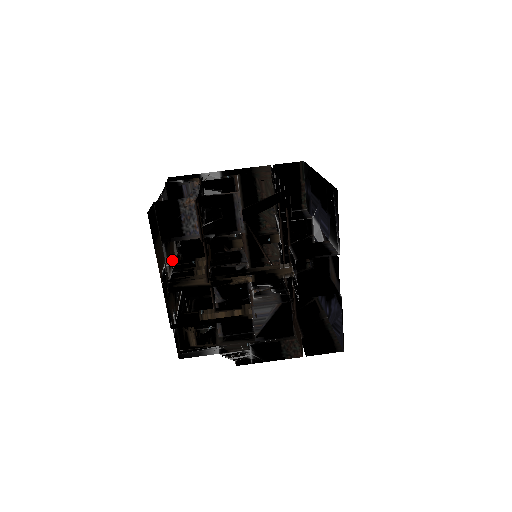
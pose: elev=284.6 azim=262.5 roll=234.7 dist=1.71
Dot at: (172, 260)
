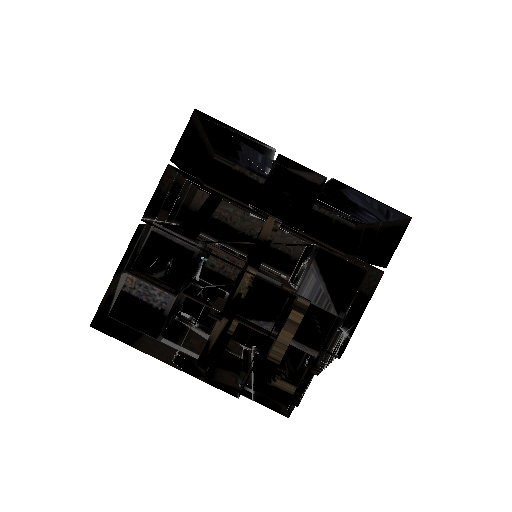
Dot at: (202, 345)
